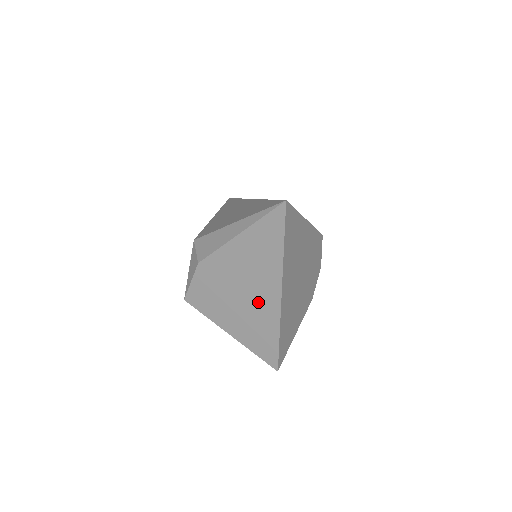
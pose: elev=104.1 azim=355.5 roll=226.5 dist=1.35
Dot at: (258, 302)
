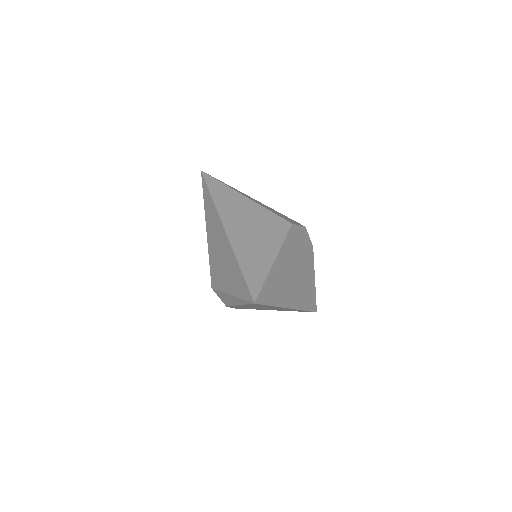
Dot at: occluded
